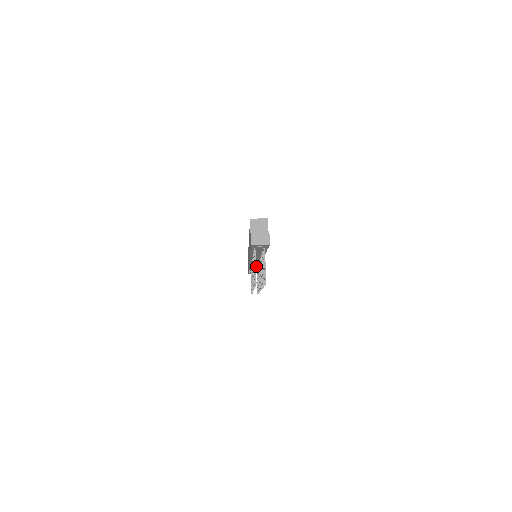
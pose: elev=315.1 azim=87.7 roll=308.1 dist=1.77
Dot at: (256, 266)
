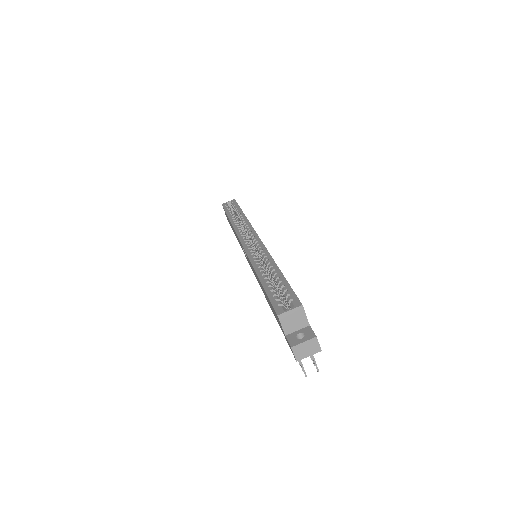
Dot at: occluded
